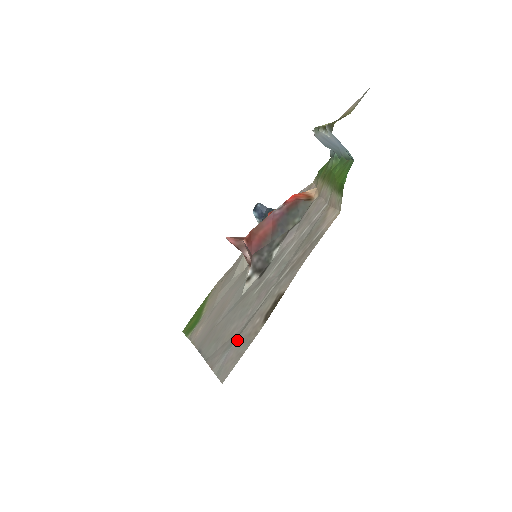
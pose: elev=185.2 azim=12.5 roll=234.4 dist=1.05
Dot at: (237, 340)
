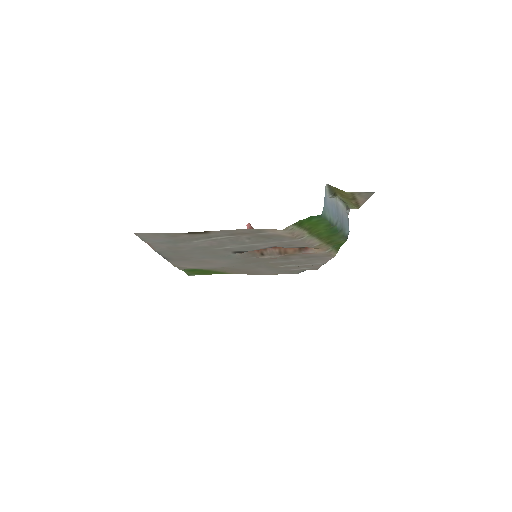
Dot at: (171, 239)
